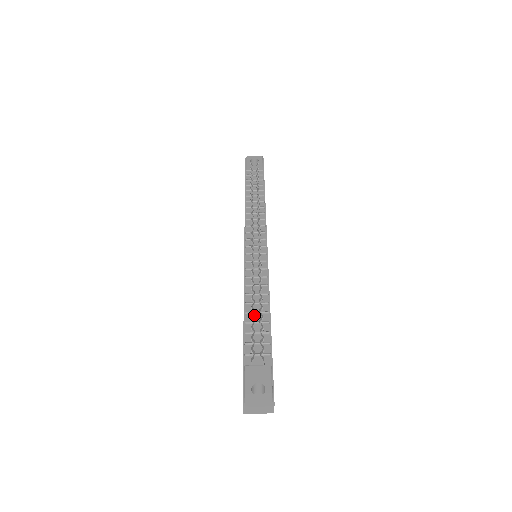
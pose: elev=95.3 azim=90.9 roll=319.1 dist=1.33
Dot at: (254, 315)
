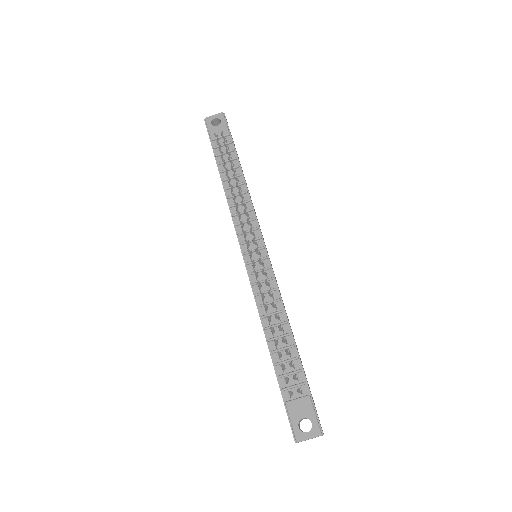
Dot at: occluded
